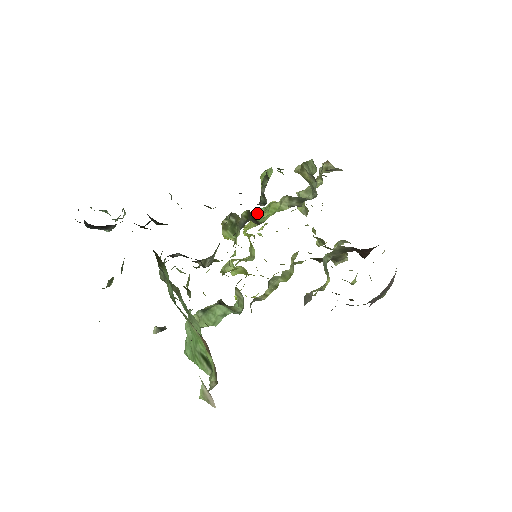
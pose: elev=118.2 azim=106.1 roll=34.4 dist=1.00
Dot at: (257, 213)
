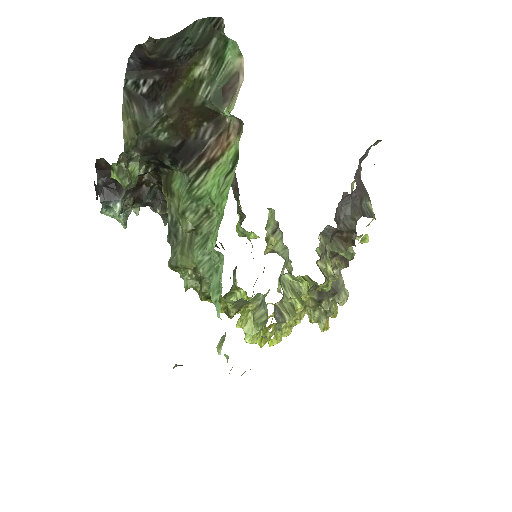
Dot at: occluded
